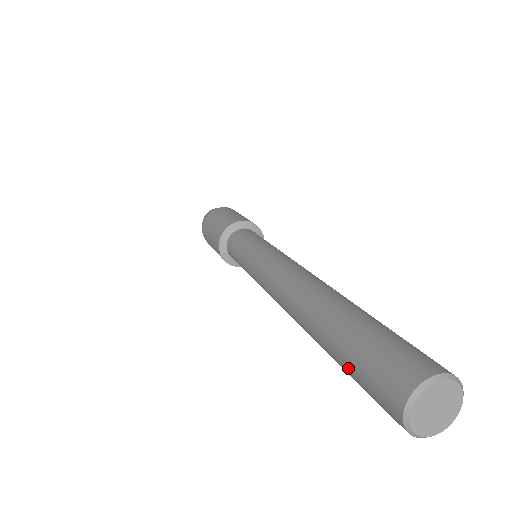
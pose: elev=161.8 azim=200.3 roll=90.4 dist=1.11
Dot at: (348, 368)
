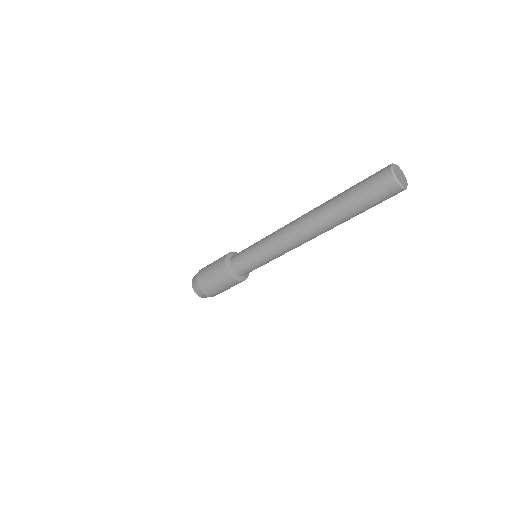
Dot at: (358, 183)
